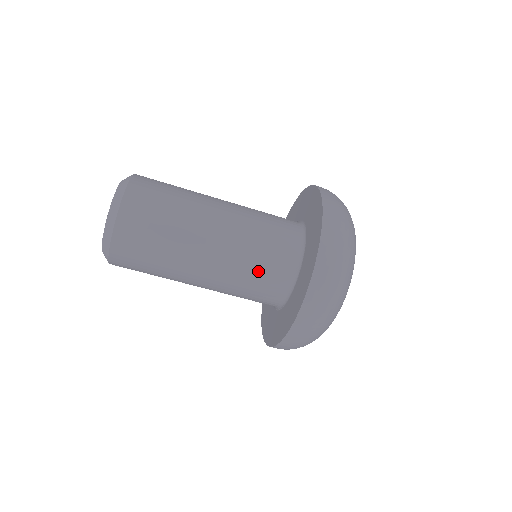
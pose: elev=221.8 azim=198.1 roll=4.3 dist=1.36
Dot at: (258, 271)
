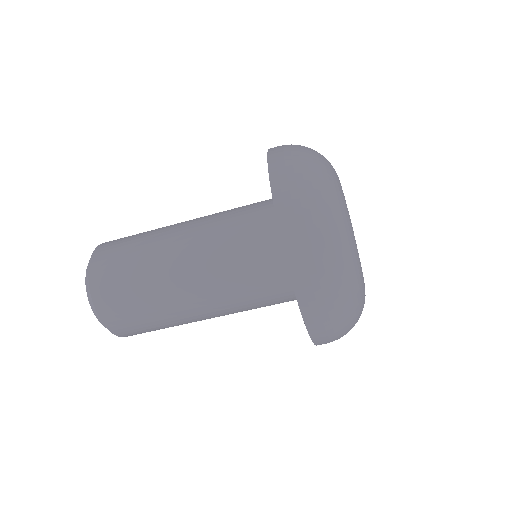
Dot at: (238, 231)
